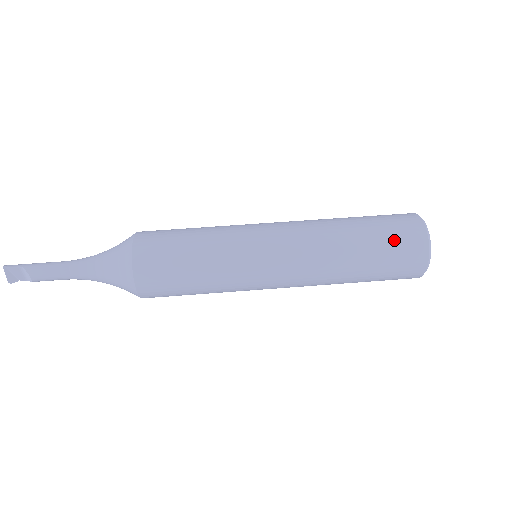
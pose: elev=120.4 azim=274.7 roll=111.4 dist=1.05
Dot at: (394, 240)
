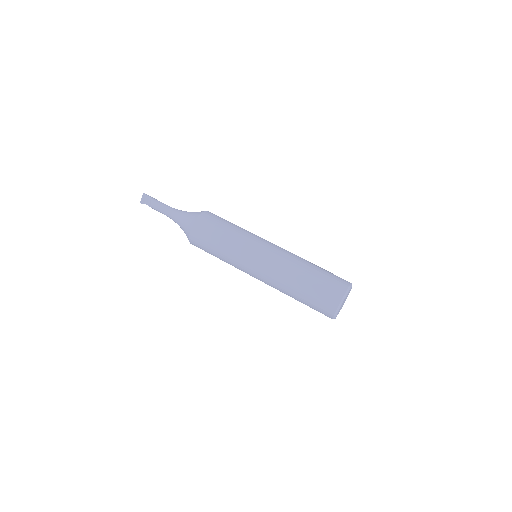
Dot at: (326, 284)
